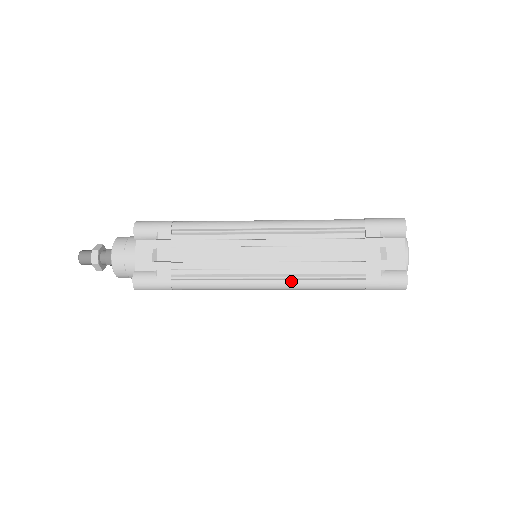
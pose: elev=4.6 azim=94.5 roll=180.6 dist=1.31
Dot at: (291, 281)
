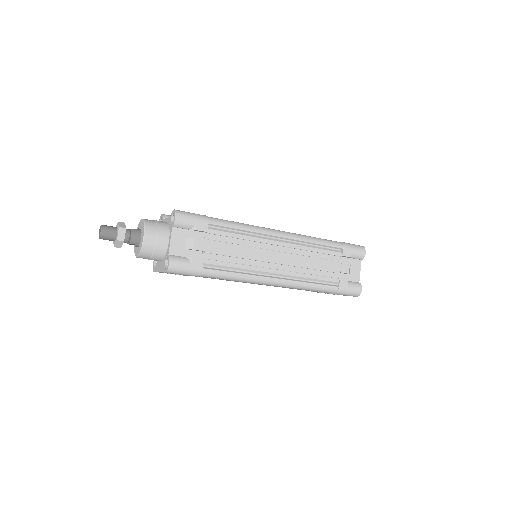
Dot at: (292, 281)
